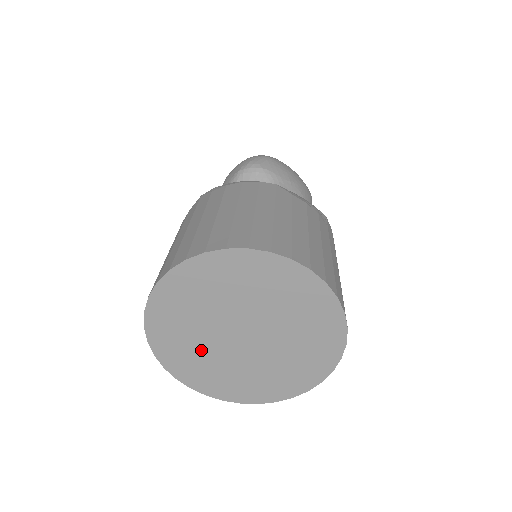
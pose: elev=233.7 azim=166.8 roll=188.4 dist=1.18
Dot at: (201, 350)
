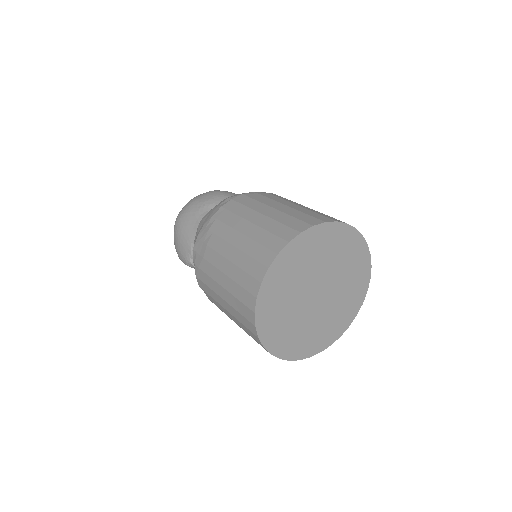
Dot at: (296, 279)
